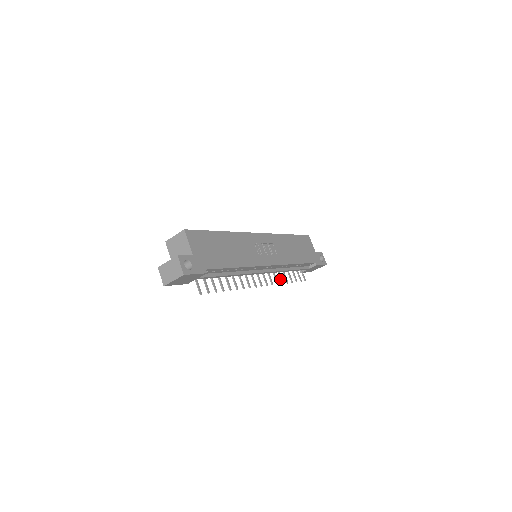
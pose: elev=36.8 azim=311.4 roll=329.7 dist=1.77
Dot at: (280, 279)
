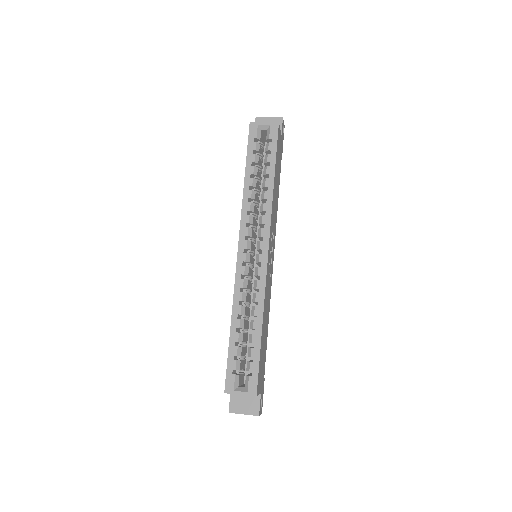
Dot at: occluded
